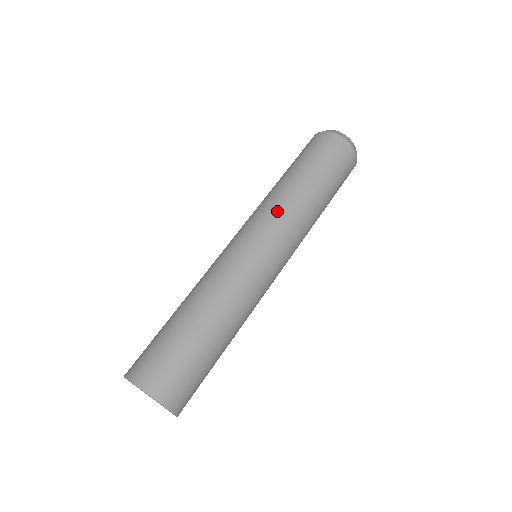
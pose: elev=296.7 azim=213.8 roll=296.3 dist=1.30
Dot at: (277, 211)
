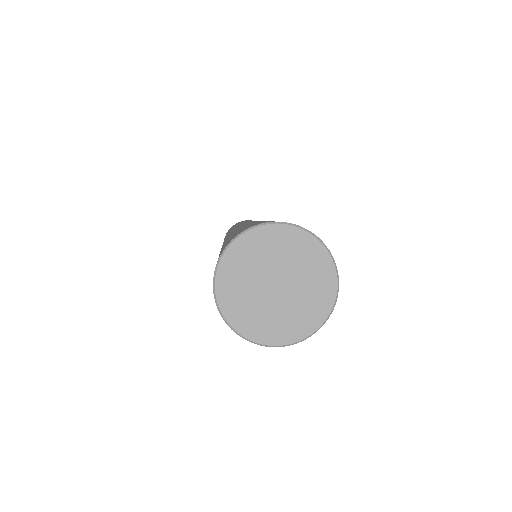
Dot at: occluded
